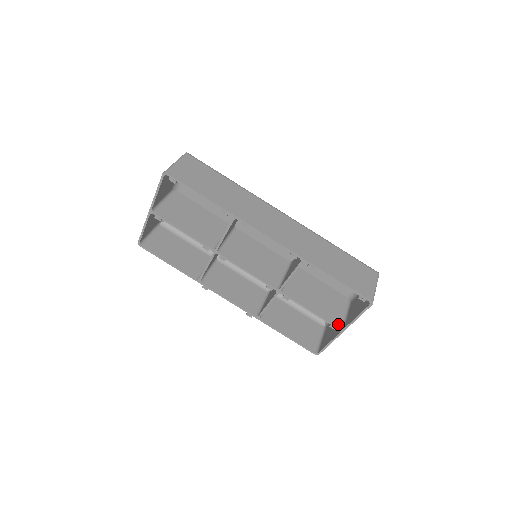
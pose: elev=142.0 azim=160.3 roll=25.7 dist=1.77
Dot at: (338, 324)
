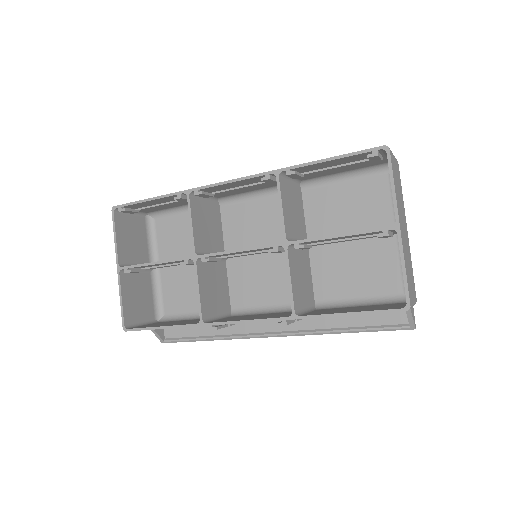
Dot at: (387, 227)
